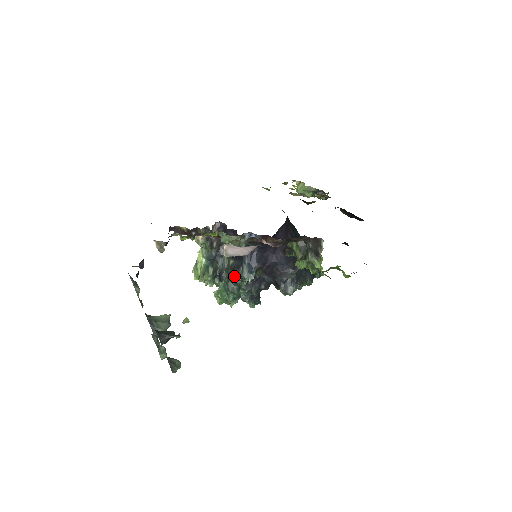
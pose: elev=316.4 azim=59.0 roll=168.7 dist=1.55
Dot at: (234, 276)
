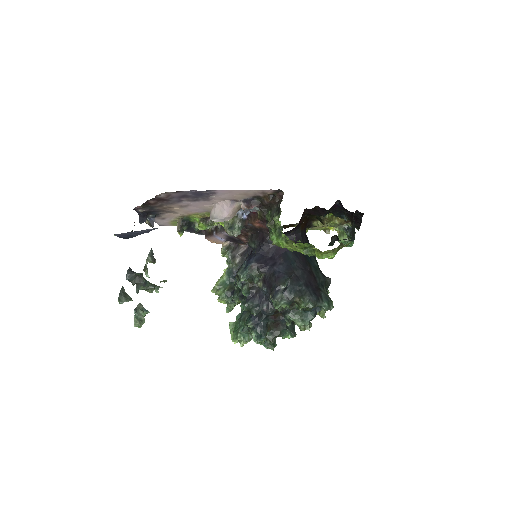
Dot at: (237, 282)
